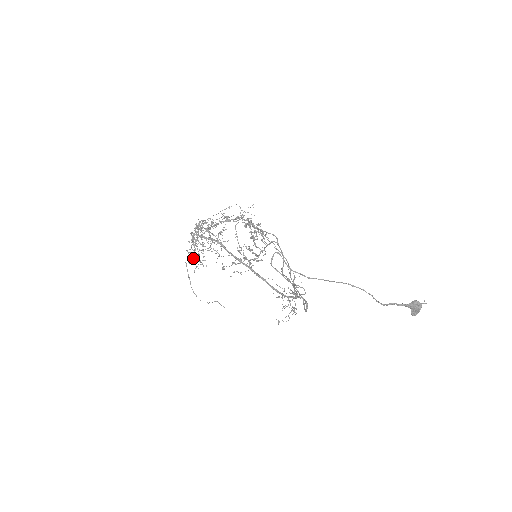
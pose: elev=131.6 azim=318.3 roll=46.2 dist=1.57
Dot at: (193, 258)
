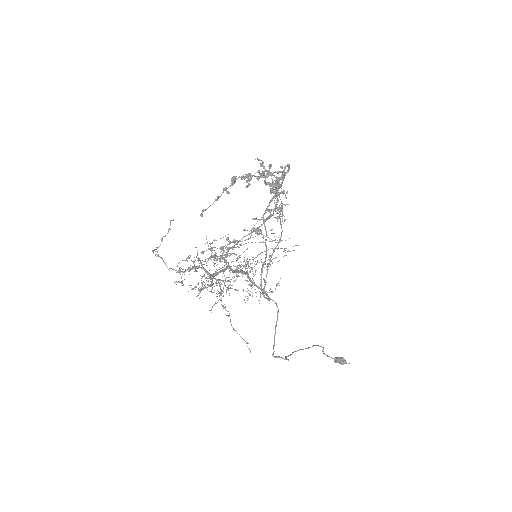
Dot at: occluded
